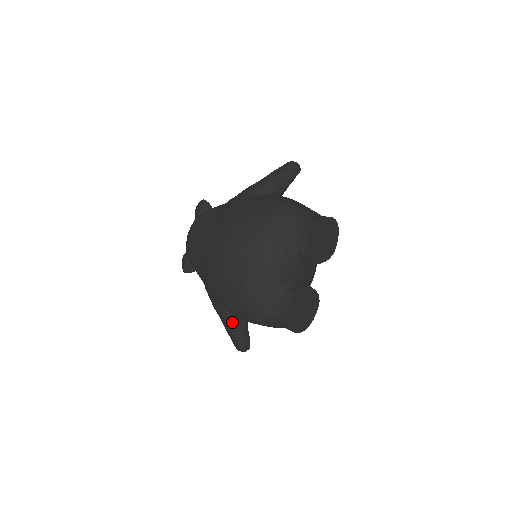
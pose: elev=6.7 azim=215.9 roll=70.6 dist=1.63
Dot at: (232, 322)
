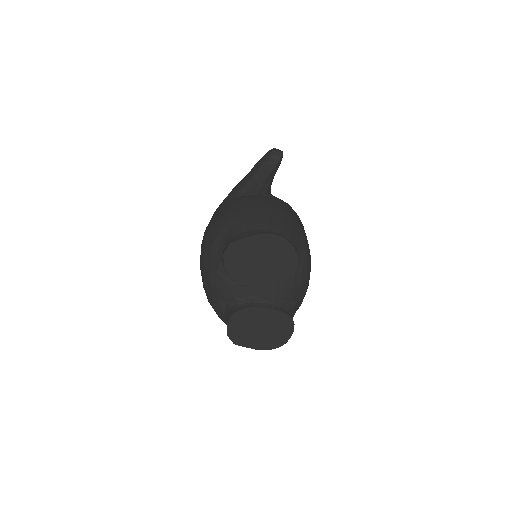
Dot at: occluded
